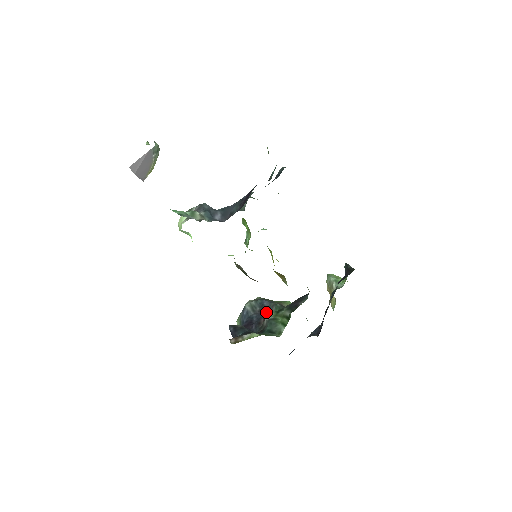
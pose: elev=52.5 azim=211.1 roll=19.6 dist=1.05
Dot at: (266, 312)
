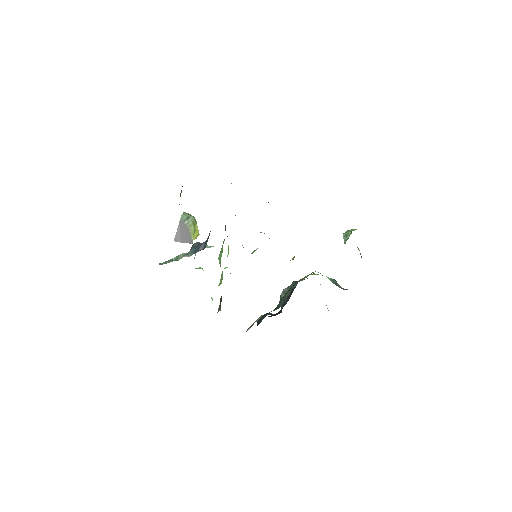
Dot at: (292, 292)
